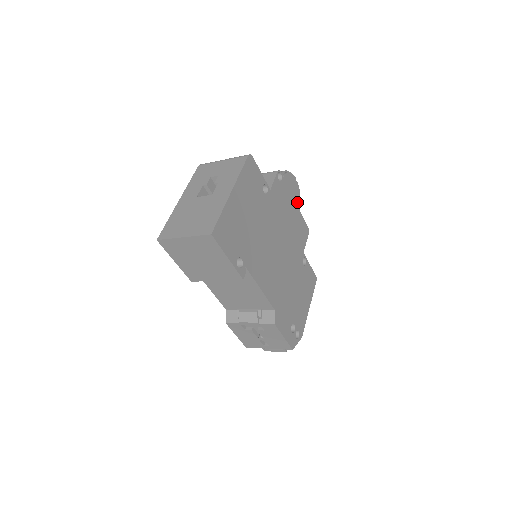
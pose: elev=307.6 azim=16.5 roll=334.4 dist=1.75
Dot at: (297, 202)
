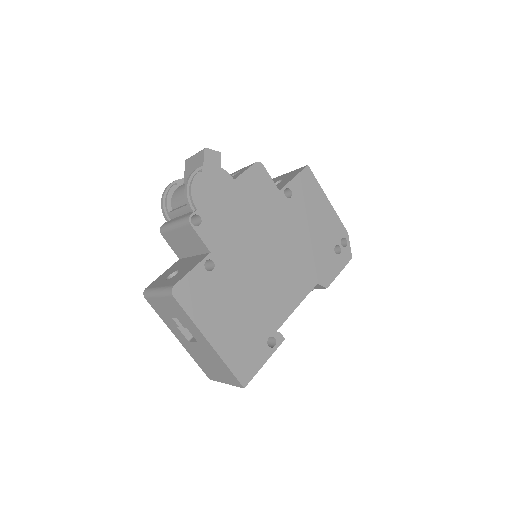
Dot at: (226, 181)
